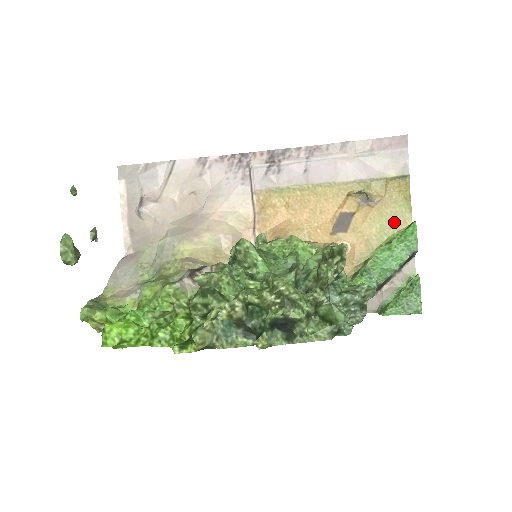
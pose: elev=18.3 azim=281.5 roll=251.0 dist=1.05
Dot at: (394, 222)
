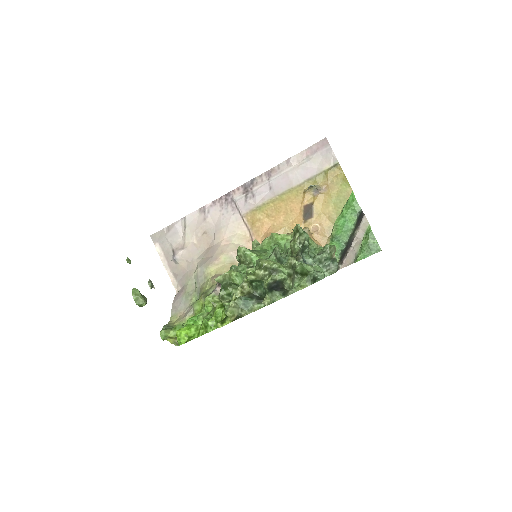
Dot at: (342, 197)
